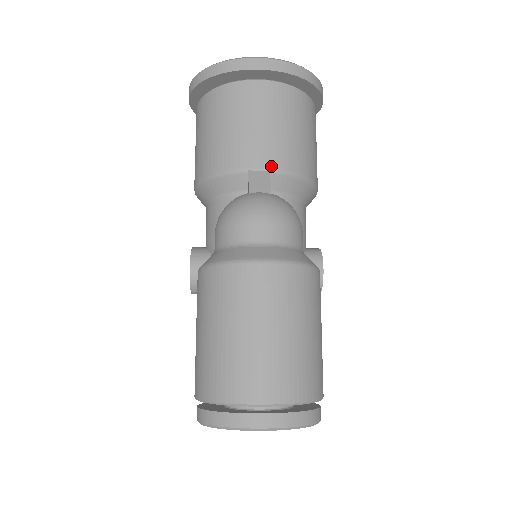
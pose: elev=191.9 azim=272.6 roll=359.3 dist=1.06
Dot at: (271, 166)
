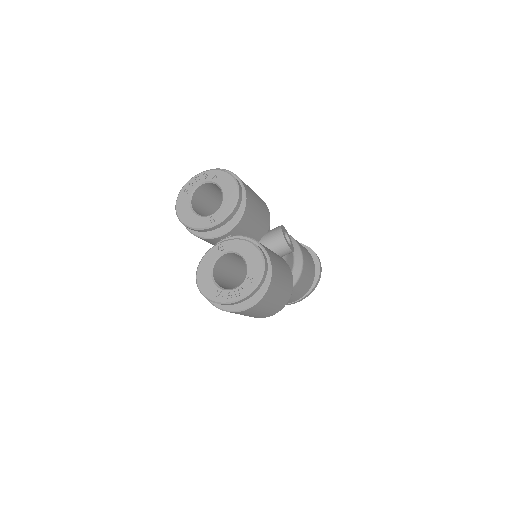
Dot at: occluded
